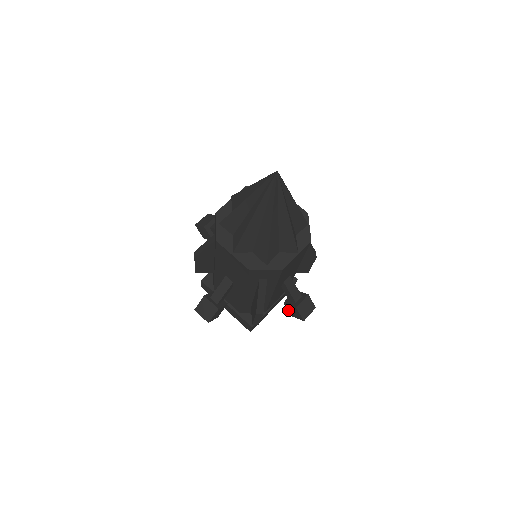
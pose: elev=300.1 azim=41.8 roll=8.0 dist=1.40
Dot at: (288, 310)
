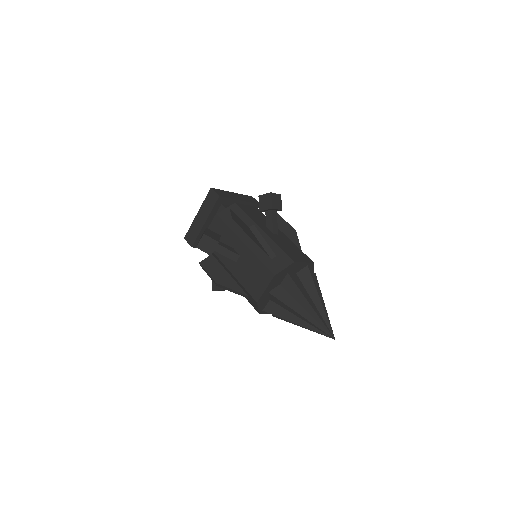
Dot at: occluded
